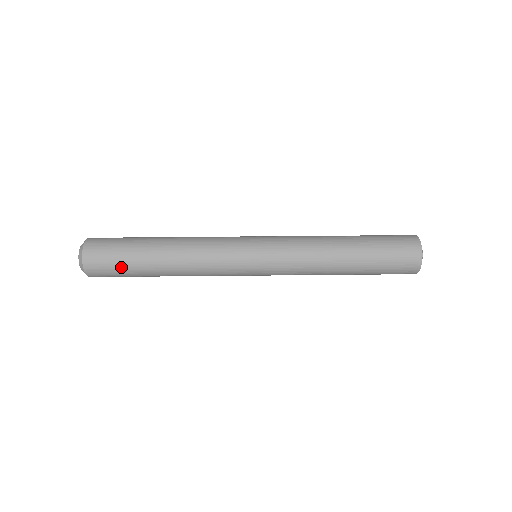
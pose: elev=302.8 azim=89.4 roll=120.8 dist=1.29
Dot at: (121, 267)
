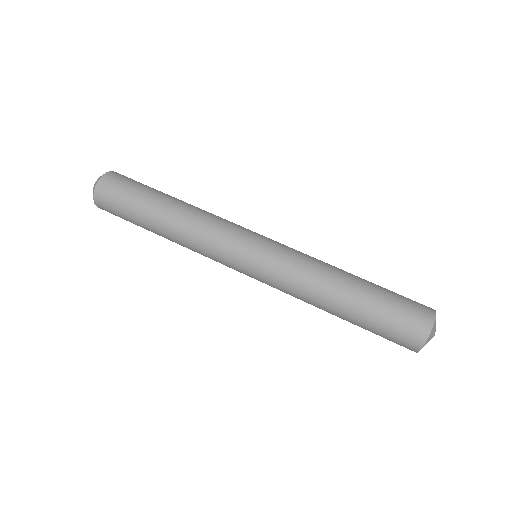
Dot at: (127, 202)
